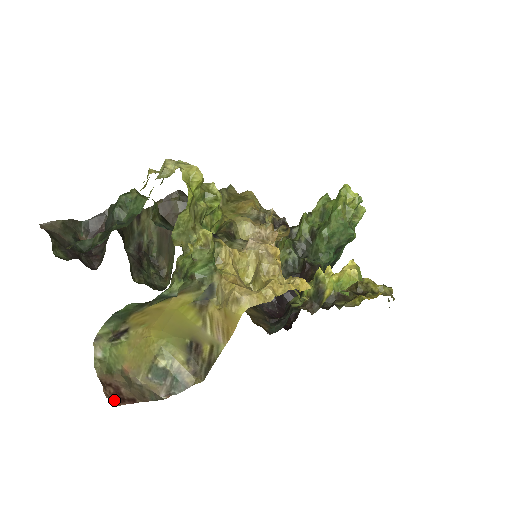
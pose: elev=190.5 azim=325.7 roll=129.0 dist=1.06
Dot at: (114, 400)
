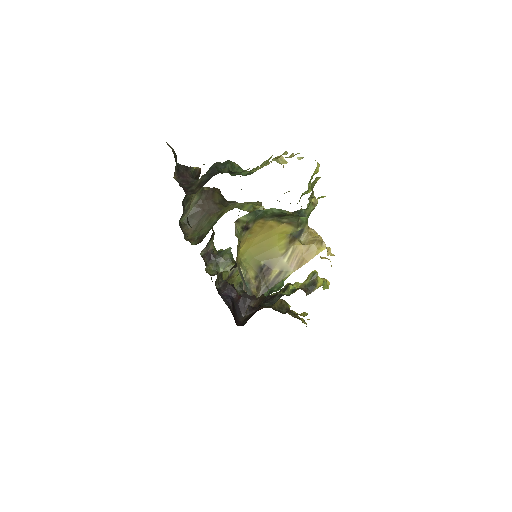
Dot at: occluded
